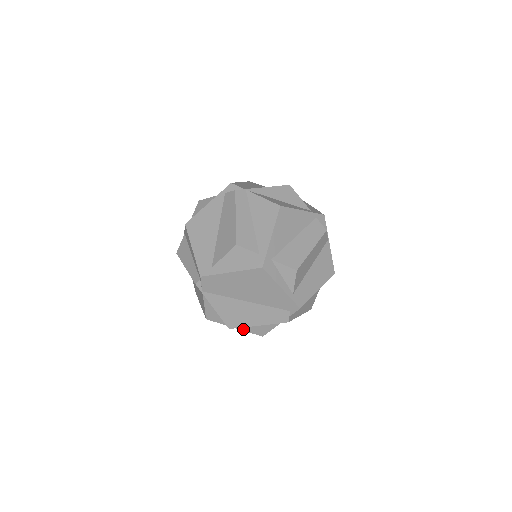
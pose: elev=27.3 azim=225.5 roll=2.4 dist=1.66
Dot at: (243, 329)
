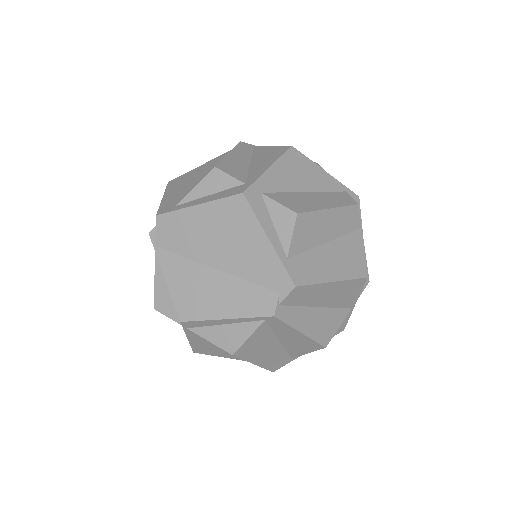
Dot at: (204, 335)
